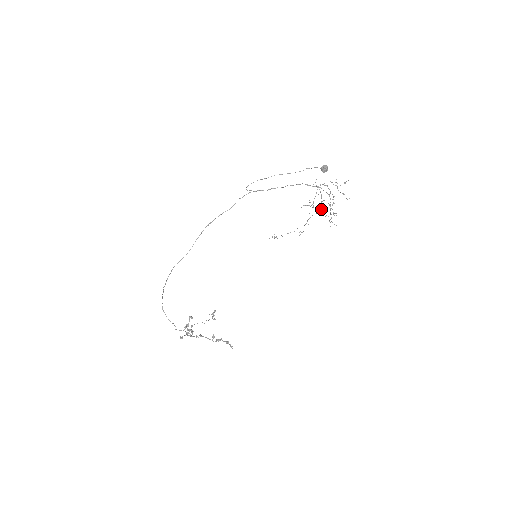
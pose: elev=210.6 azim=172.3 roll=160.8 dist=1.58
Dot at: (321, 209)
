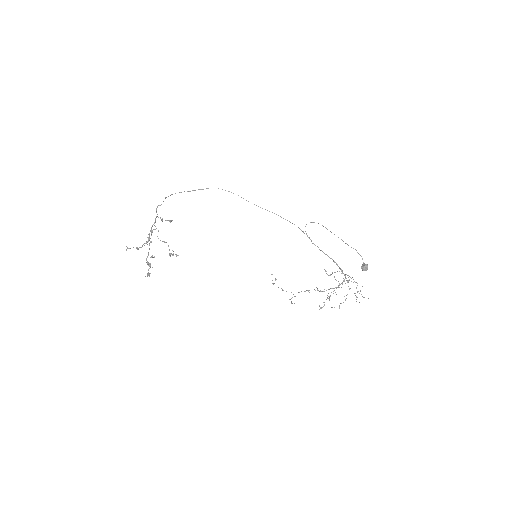
Dot at: occluded
